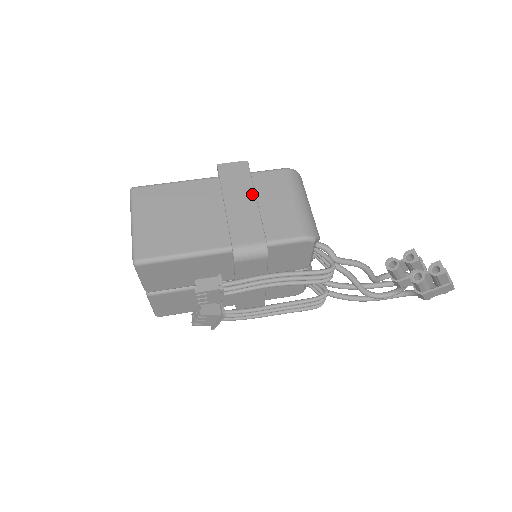
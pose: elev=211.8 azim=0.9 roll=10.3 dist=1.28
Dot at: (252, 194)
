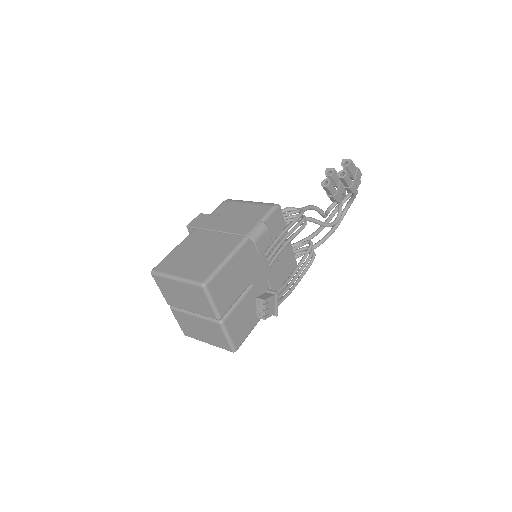
Dot at: (223, 217)
